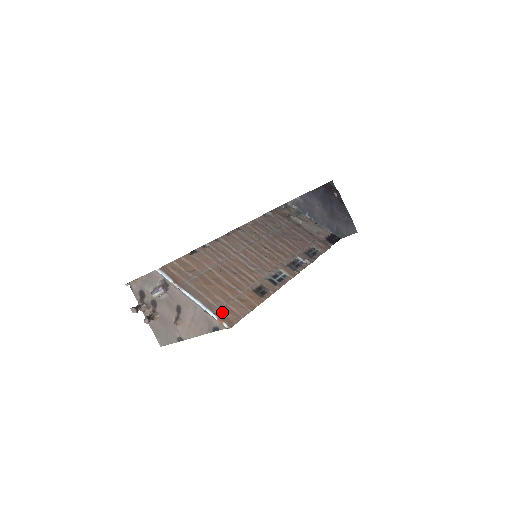
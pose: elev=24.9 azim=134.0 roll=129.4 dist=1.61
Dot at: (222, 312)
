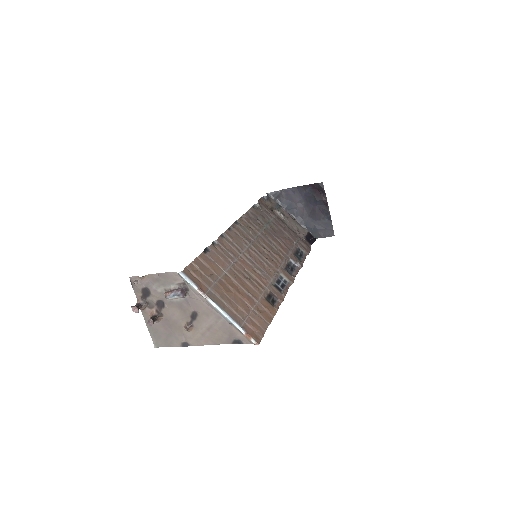
Dot at: (247, 325)
